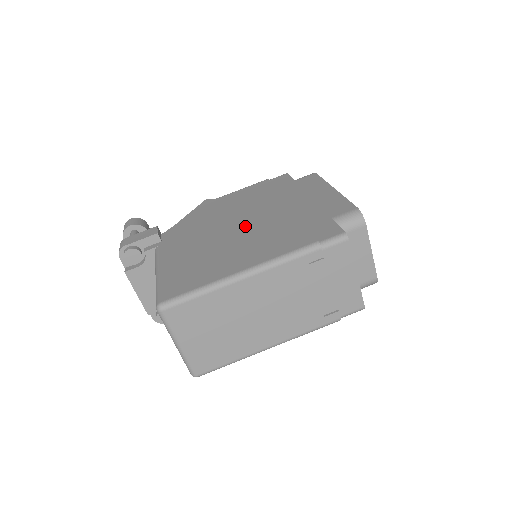
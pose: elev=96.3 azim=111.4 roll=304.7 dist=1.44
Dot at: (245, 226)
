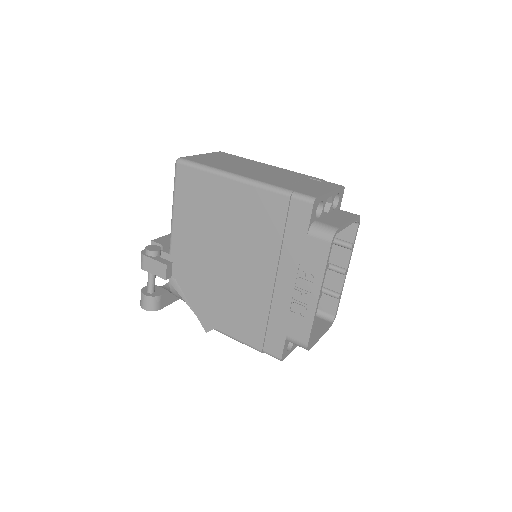
Dot at: occluded
